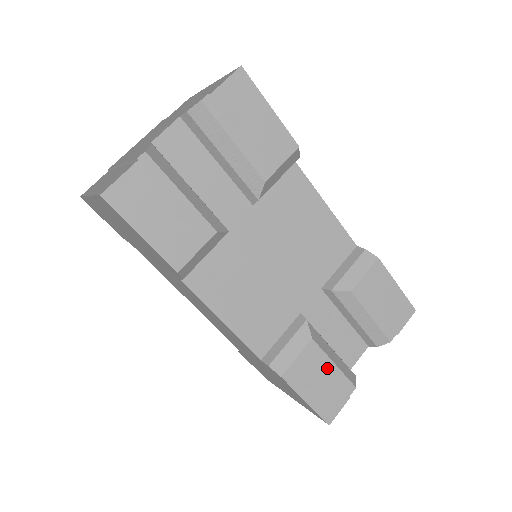
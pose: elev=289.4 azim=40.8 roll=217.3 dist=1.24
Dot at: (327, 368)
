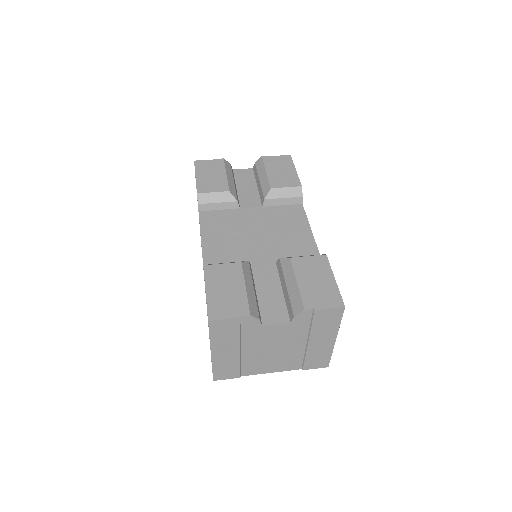
Dot at: (238, 285)
